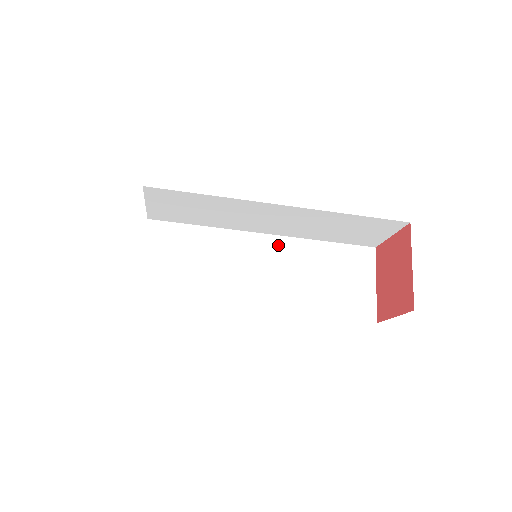
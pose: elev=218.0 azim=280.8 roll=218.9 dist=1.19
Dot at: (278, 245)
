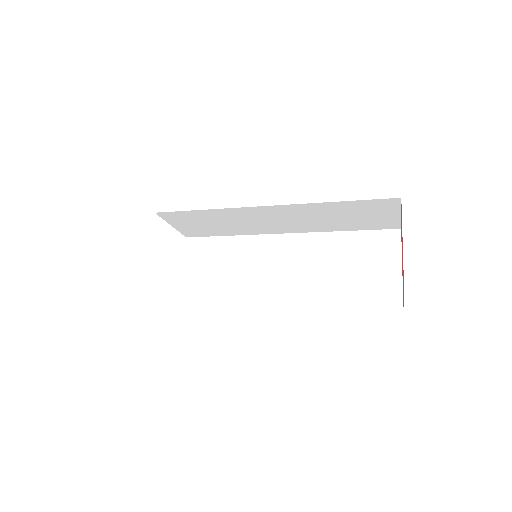
Dot at: (297, 242)
